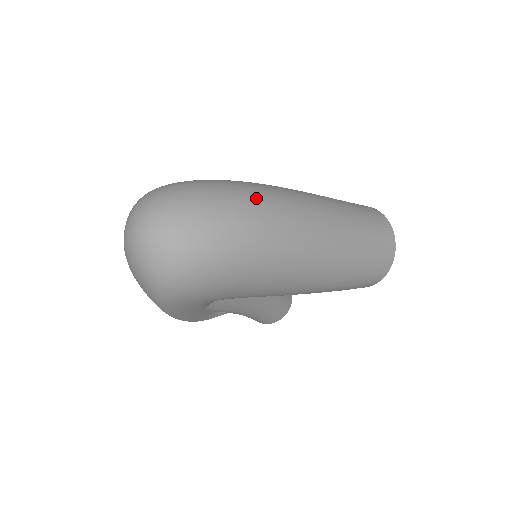
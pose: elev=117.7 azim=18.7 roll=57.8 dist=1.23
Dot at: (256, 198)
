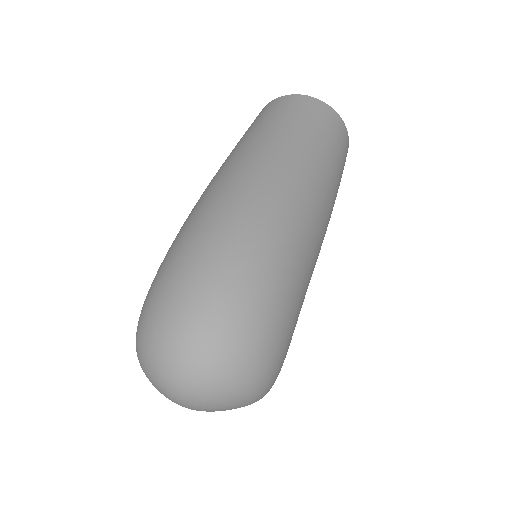
Dot at: (226, 228)
